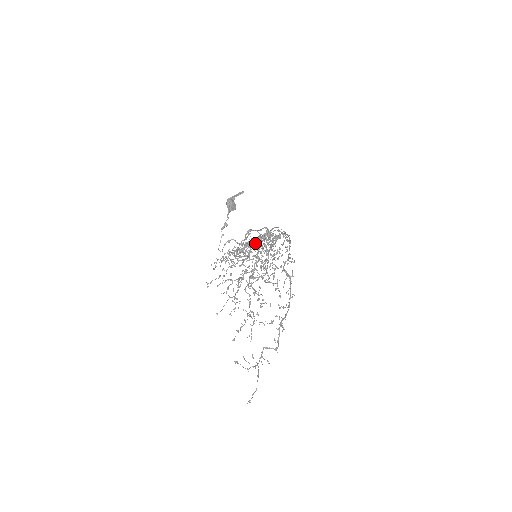
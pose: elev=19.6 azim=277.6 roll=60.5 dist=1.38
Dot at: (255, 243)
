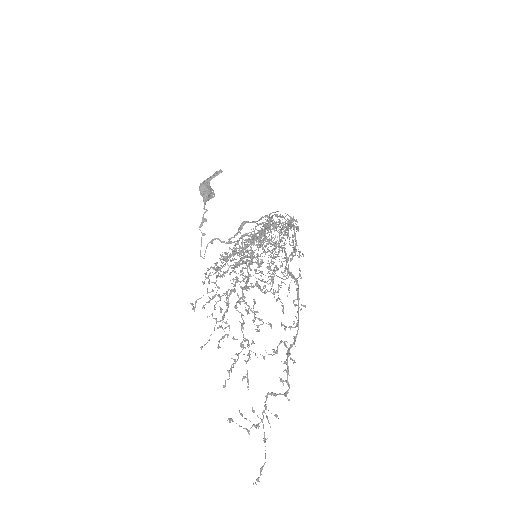
Dot at: occluded
